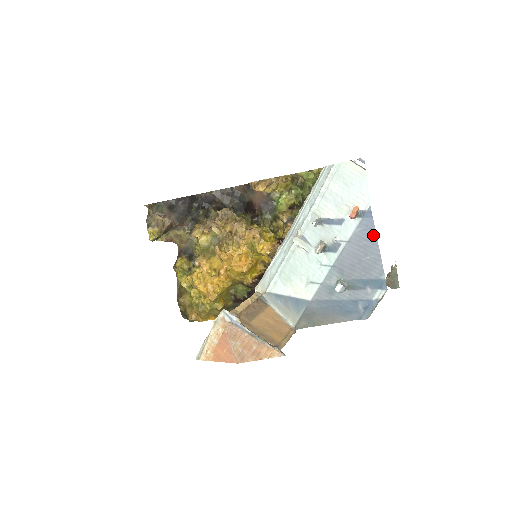
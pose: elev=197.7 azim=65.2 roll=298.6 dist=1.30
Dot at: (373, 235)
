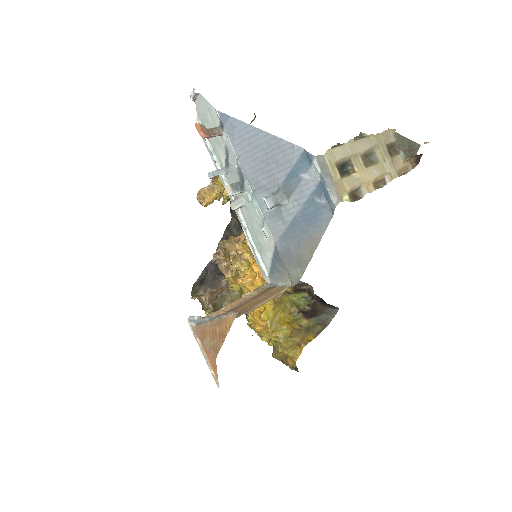
Dot at: (247, 128)
